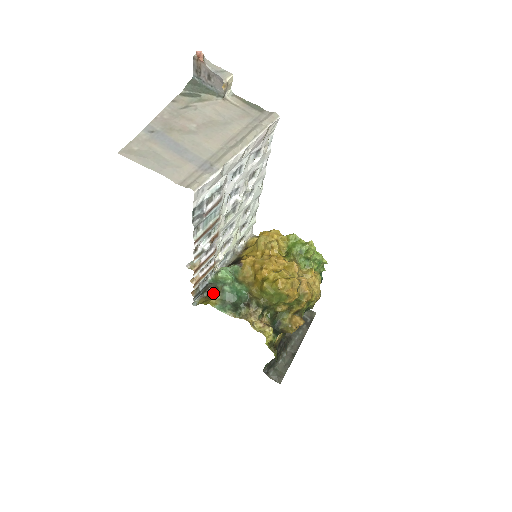
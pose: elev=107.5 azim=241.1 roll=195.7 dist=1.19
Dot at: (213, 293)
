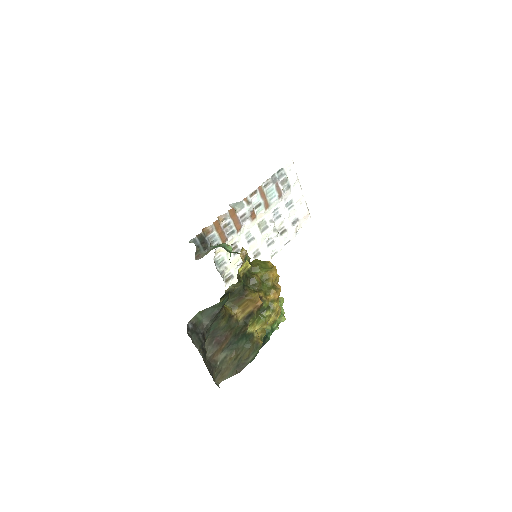
Dot at: occluded
